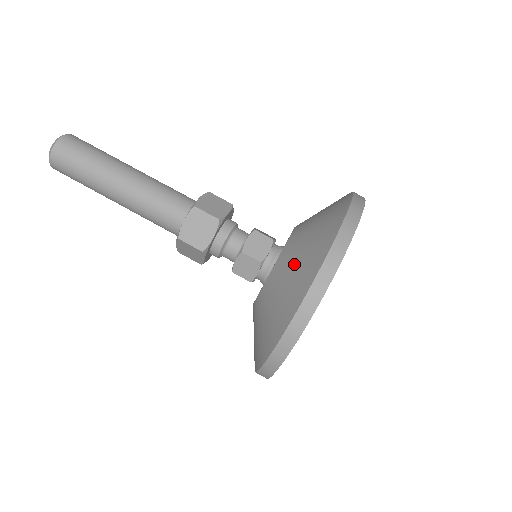
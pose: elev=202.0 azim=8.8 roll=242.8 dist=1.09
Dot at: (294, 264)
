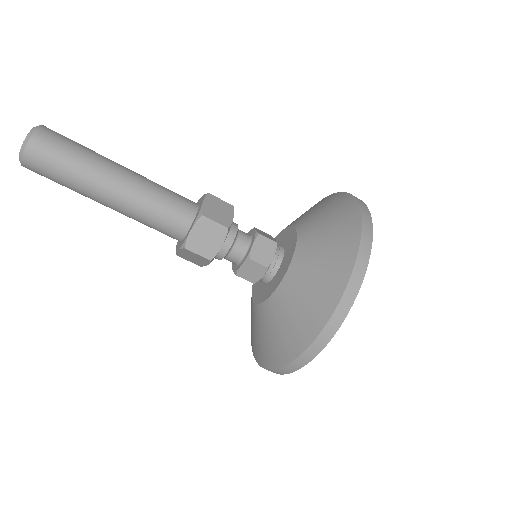
Dot at: (323, 218)
